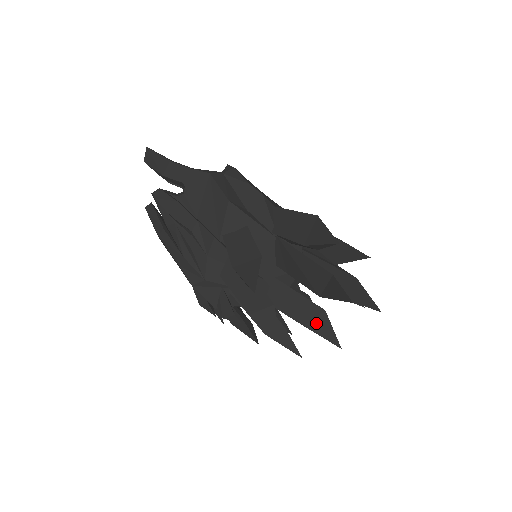
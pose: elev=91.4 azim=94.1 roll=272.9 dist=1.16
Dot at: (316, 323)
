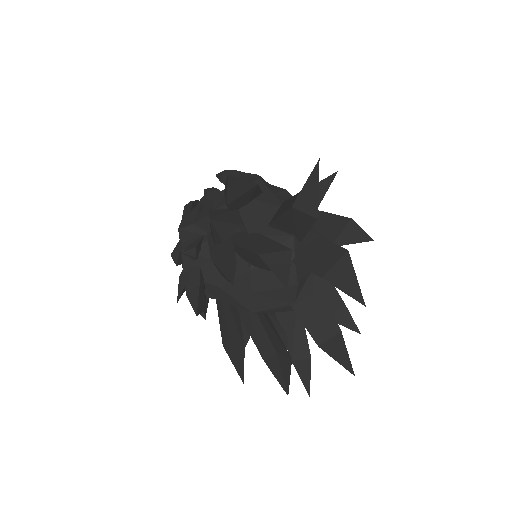
Dot at: (274, 257)
